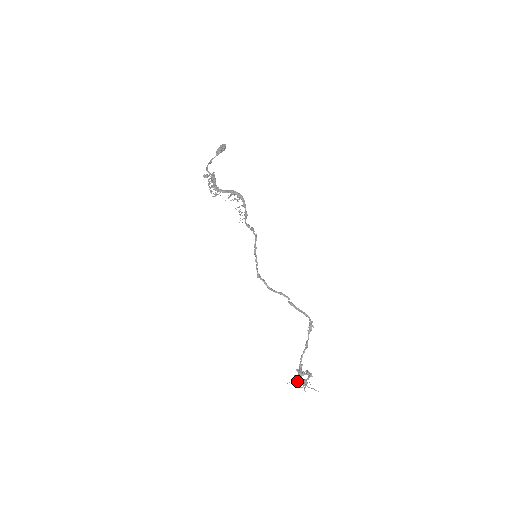
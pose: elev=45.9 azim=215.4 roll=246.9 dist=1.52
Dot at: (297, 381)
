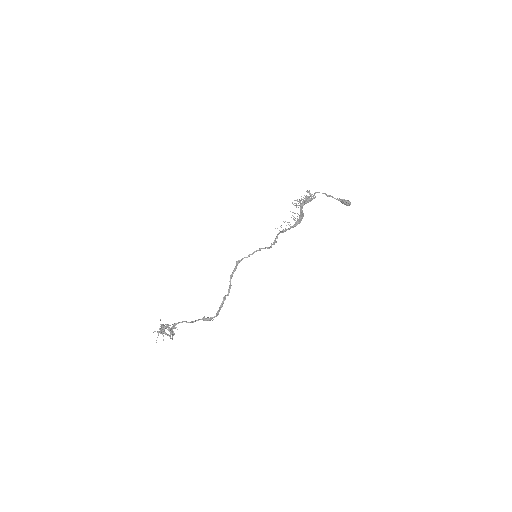
Dot at: (163, 326)
